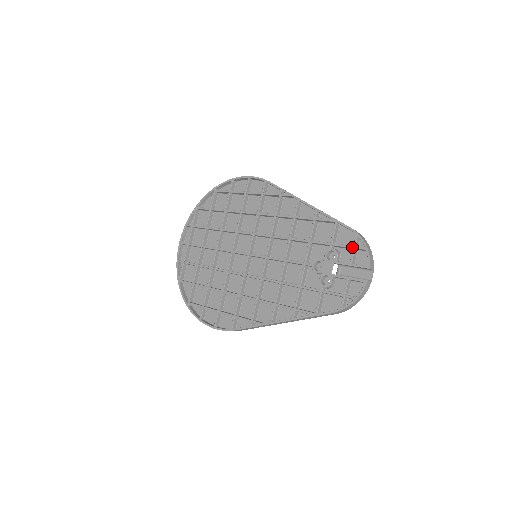
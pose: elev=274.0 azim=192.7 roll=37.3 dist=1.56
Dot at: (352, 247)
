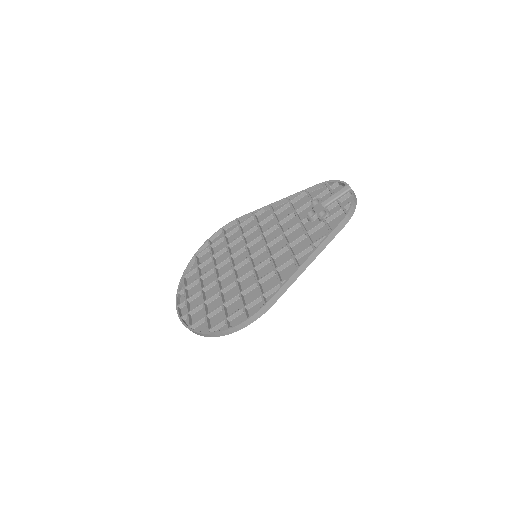
Dot at: (327, 188)
